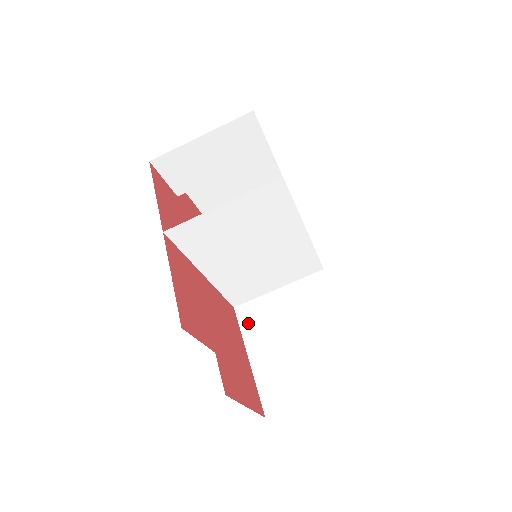
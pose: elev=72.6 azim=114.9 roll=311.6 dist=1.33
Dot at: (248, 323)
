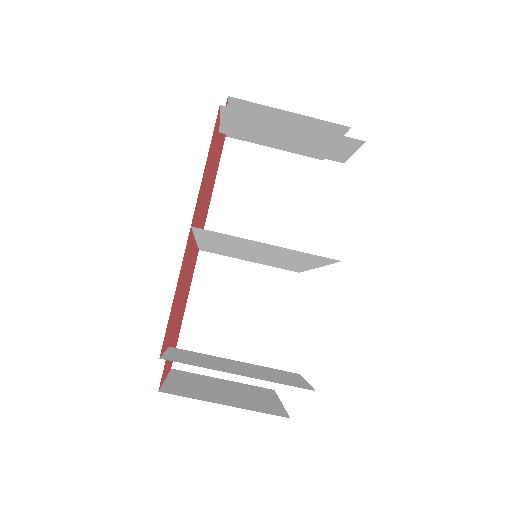
Dot at: (204, 275)
